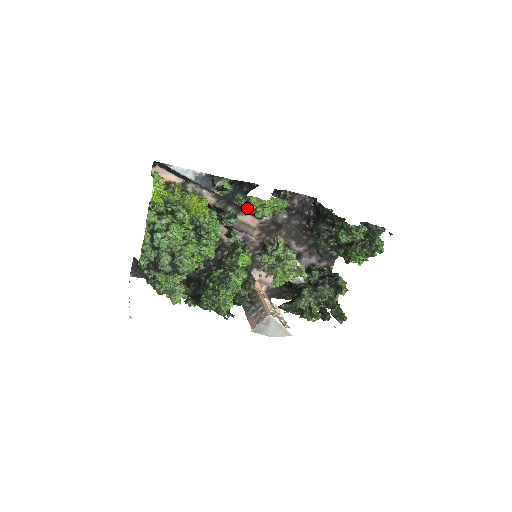
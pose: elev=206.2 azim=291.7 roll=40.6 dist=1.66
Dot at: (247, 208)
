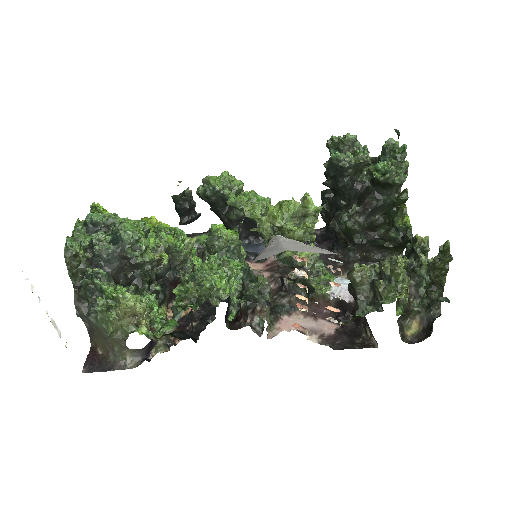
Dot at: (211, 192)
